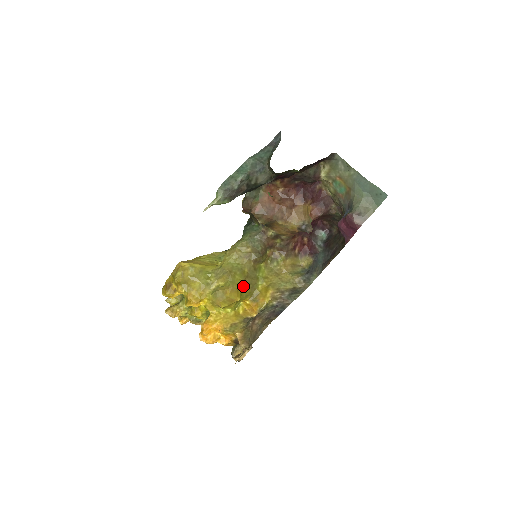
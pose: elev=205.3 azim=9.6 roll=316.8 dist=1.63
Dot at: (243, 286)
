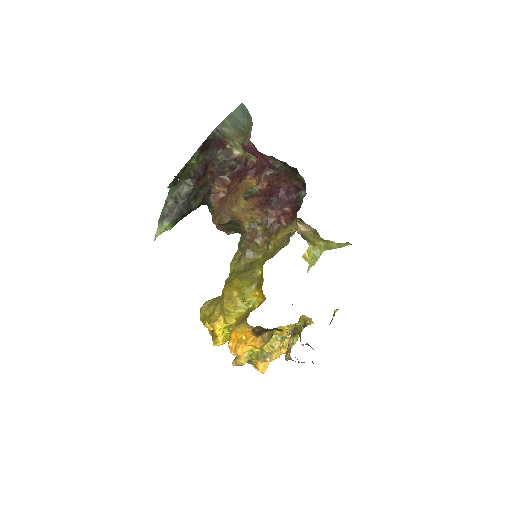
Dot at: (239, 281)
